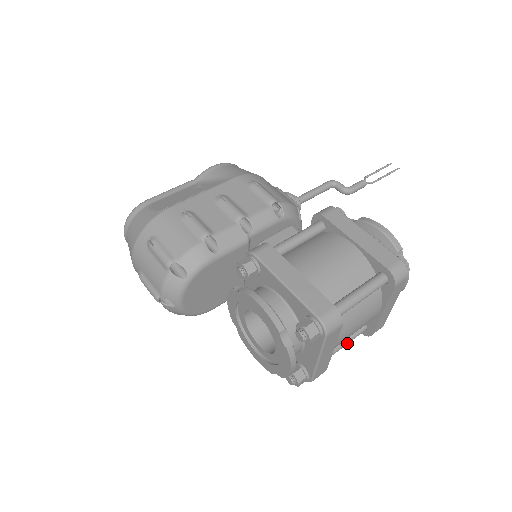
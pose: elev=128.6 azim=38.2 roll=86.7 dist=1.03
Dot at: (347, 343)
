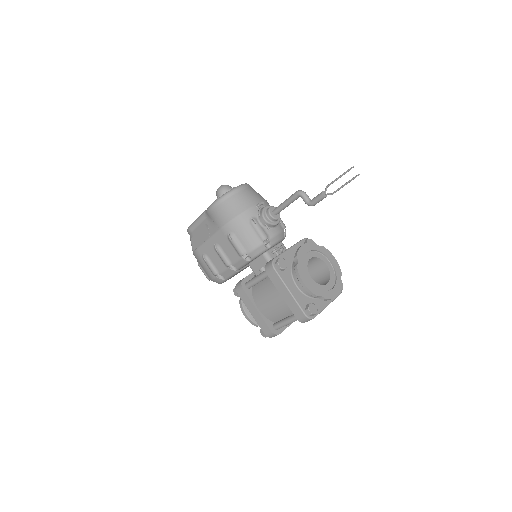
Dot at: occluded
